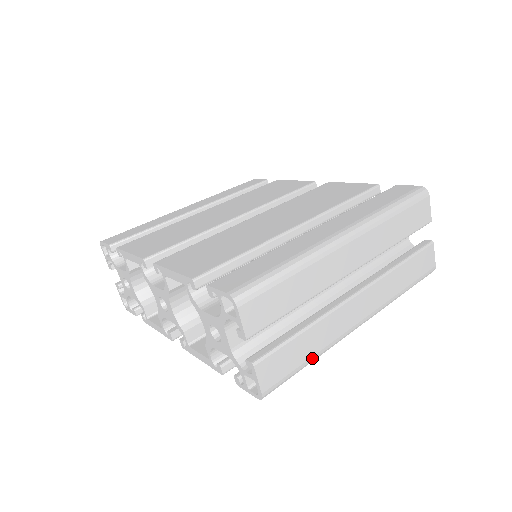
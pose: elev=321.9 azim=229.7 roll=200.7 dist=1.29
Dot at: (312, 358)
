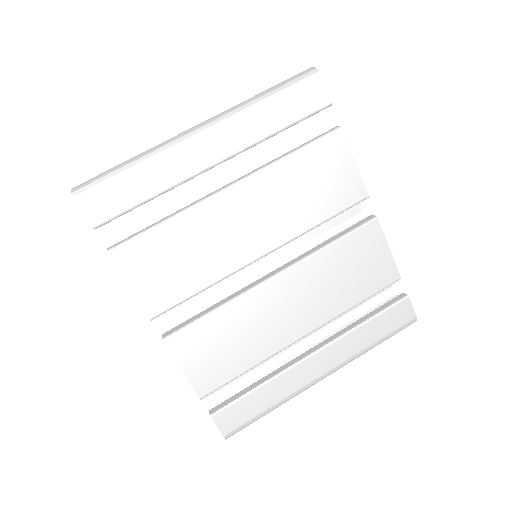
Dot at: occluded
